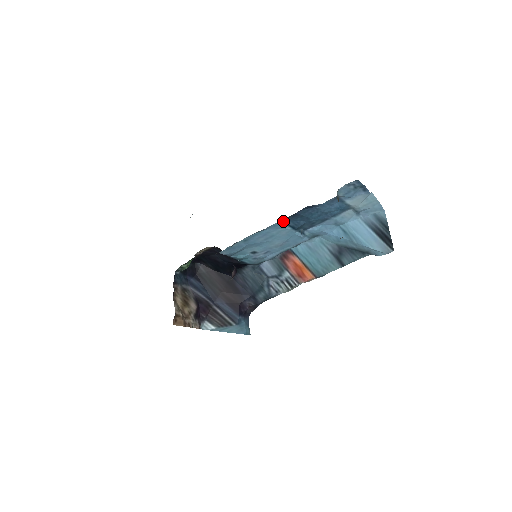
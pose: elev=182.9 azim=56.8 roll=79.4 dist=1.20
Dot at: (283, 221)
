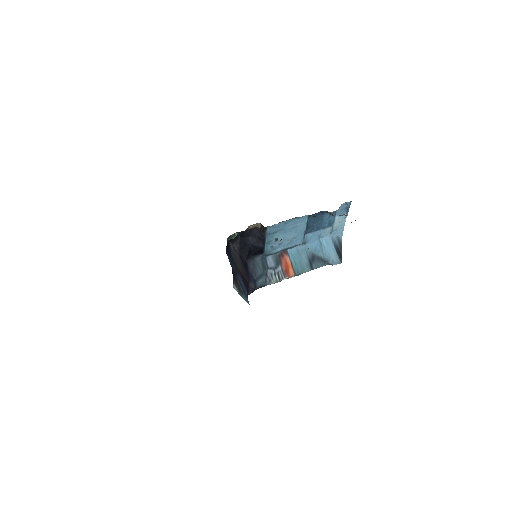
Dot at: (309, 216)
